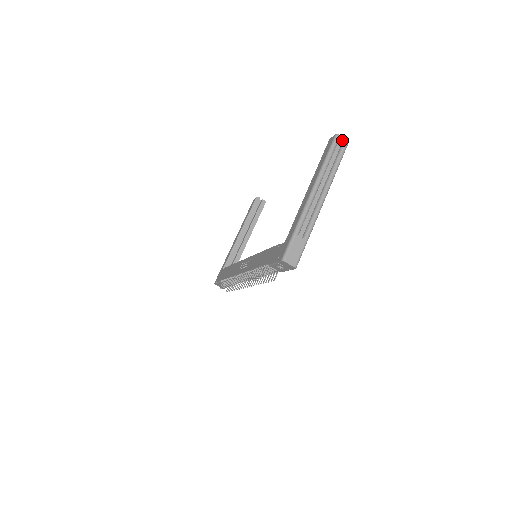
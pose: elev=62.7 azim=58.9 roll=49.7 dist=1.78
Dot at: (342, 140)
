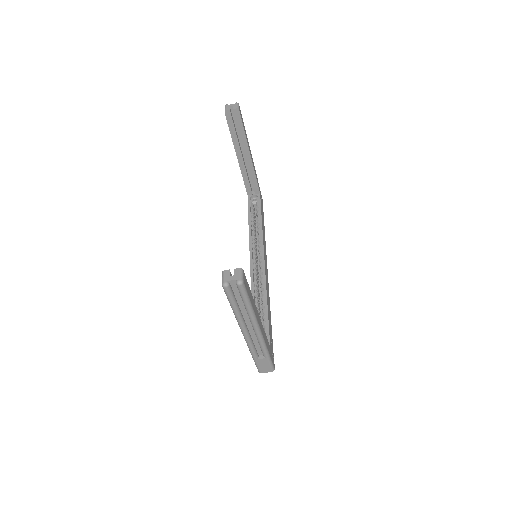
Dot at: (234, 282)
